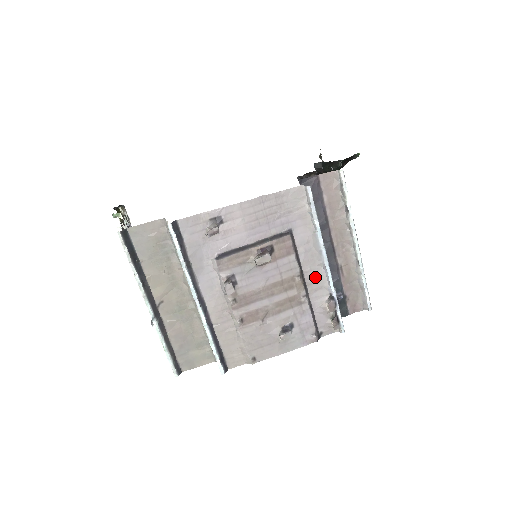
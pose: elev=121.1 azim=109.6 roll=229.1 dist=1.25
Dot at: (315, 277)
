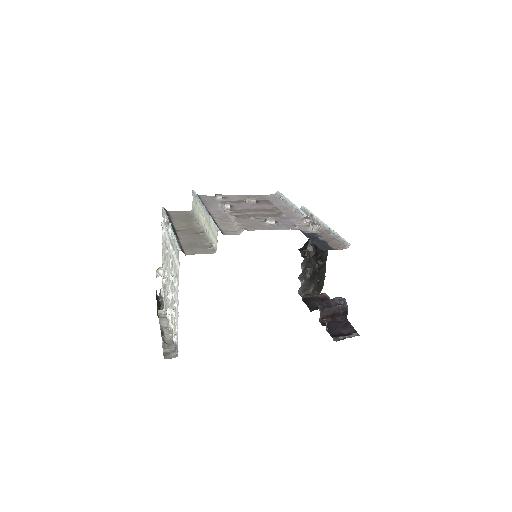
Dot at: (291, 215)
